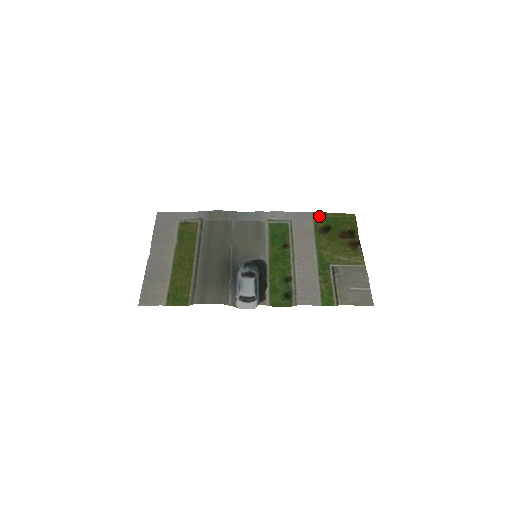
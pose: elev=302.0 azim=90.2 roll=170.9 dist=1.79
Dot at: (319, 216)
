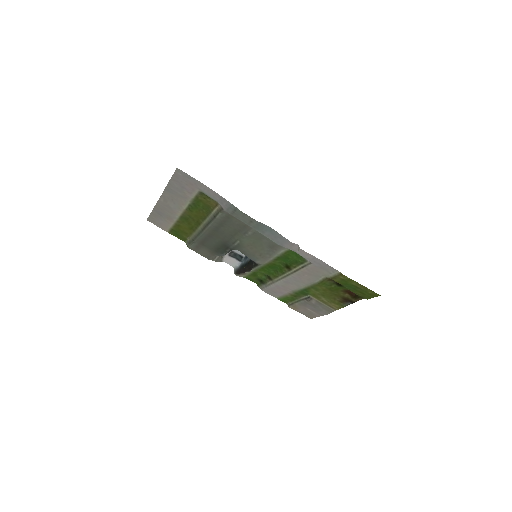
Dot at: (342, 278)
